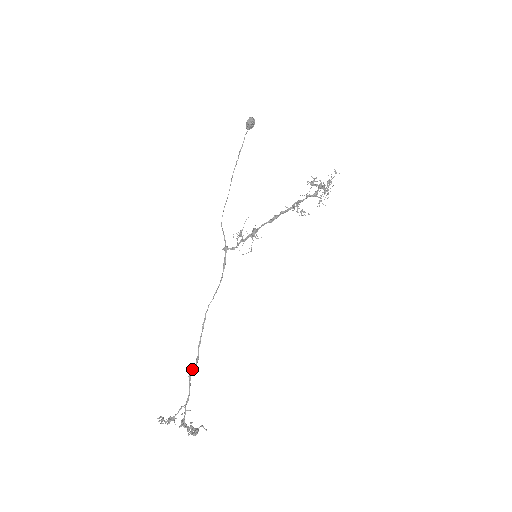
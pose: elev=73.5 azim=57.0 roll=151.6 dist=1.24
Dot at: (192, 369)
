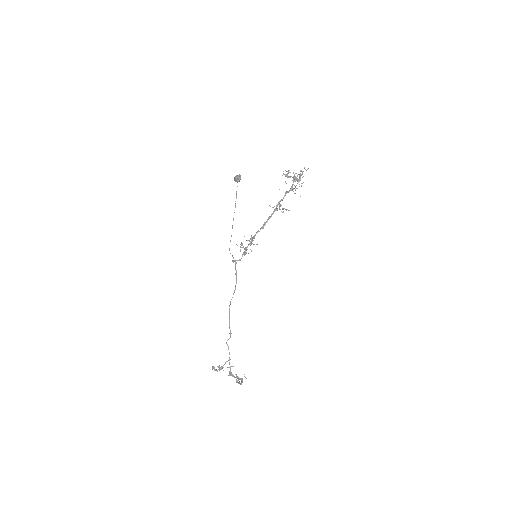
Dot at: occluded
